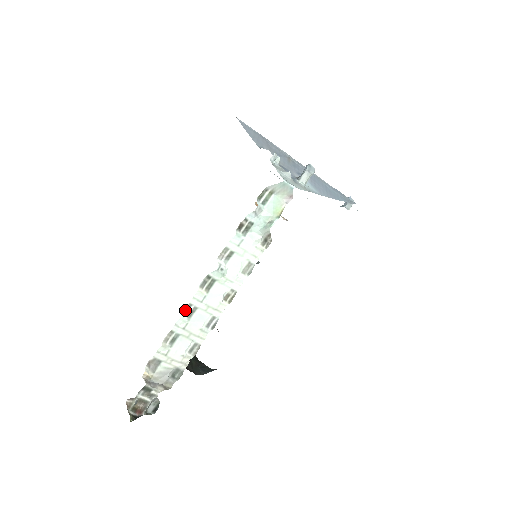
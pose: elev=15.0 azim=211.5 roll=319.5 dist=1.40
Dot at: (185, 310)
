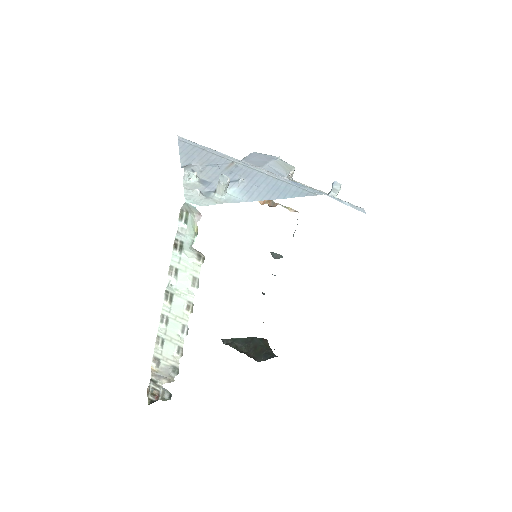
Dot at: (161, 319)
